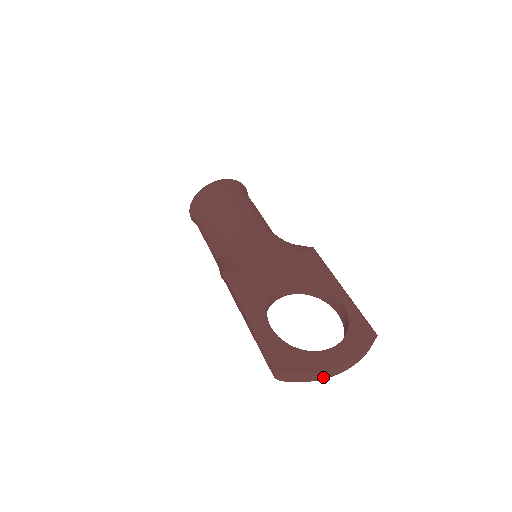
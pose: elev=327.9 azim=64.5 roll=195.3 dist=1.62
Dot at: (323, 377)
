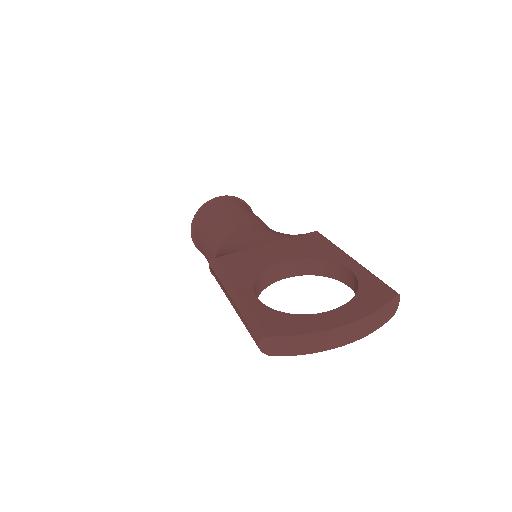
Dot at: (327, 346)
